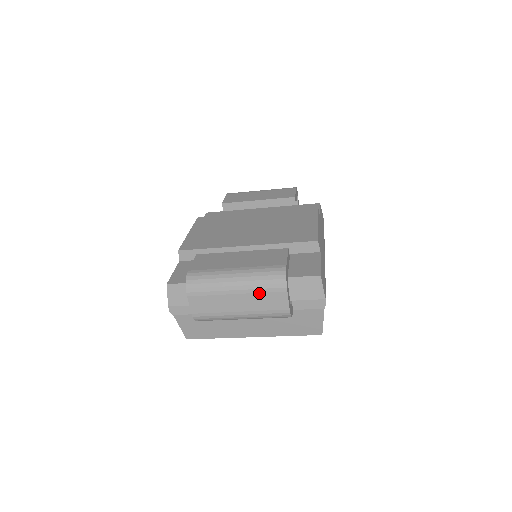
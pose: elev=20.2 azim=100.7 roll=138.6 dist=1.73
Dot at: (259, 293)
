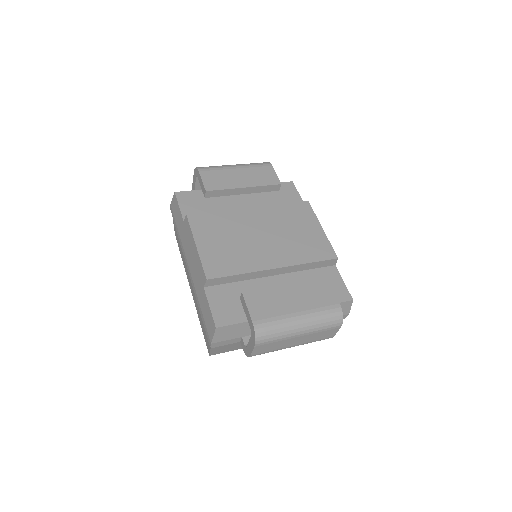
Dot at: (318, 332)
